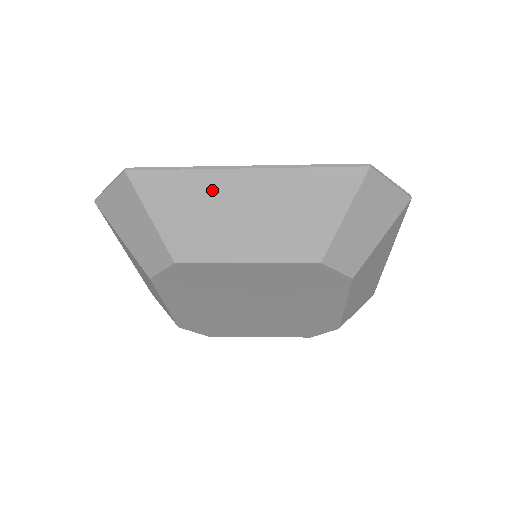
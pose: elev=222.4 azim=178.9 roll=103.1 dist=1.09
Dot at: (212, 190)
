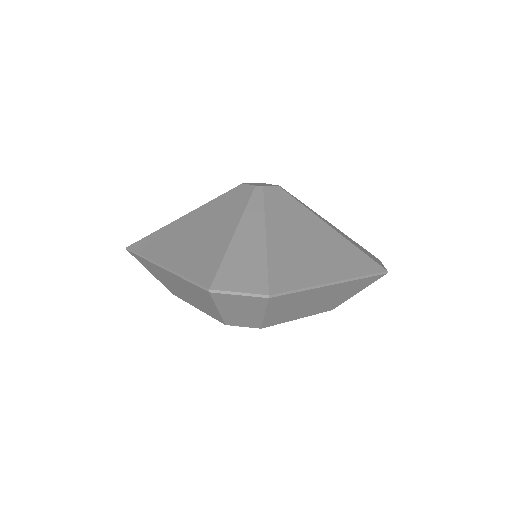
Dot at: (159, 271)
